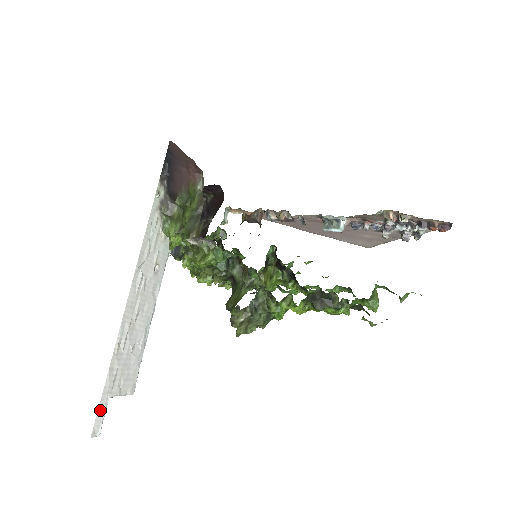
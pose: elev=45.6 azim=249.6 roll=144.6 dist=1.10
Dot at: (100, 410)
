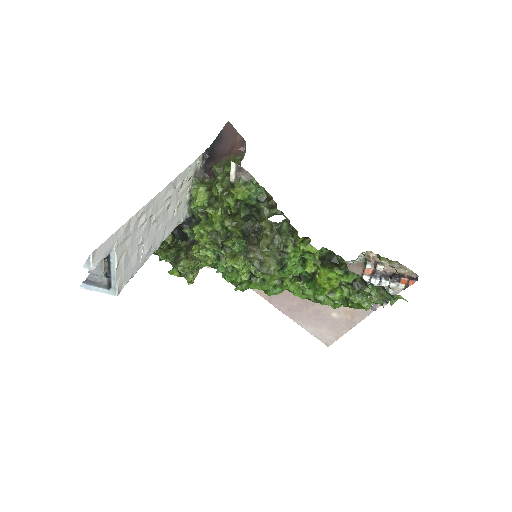
Dot at: (107, 244)
